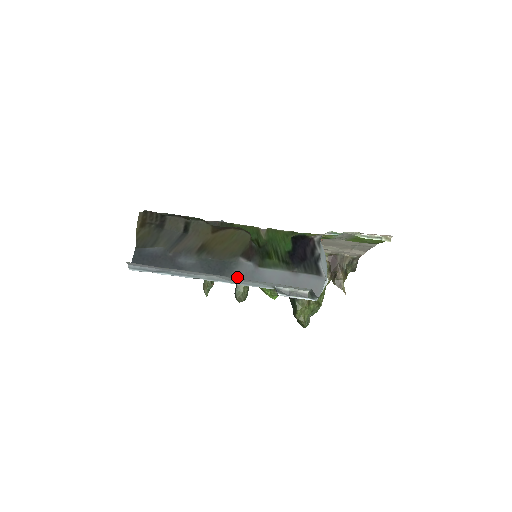
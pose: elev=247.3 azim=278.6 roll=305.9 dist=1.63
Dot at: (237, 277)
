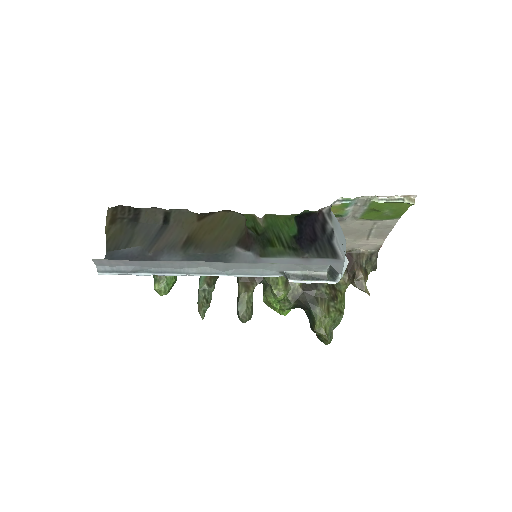
Dot at: occluded
